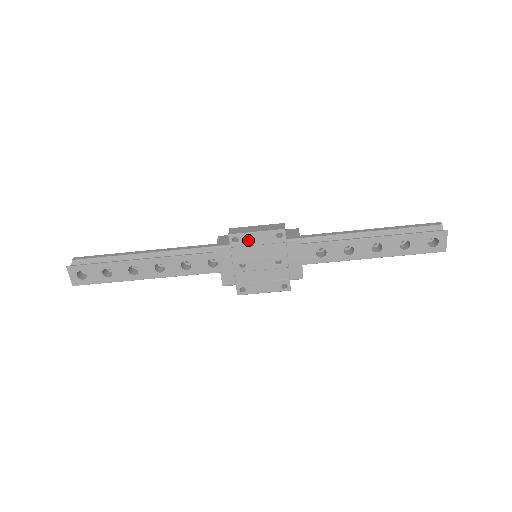
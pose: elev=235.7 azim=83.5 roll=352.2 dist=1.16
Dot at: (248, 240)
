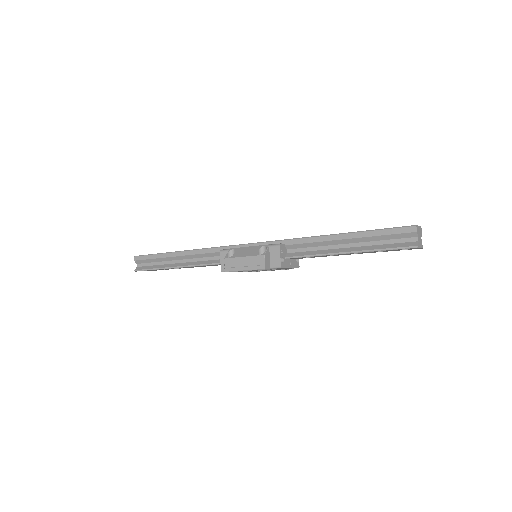
Dot at: (241, 271)
